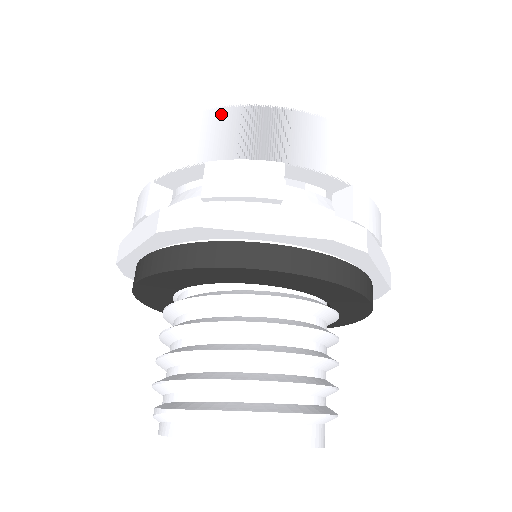
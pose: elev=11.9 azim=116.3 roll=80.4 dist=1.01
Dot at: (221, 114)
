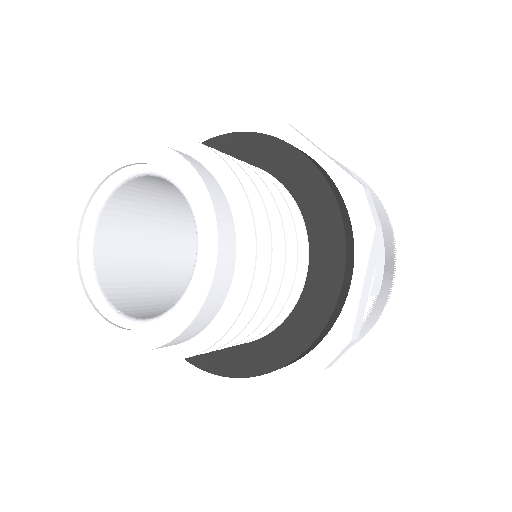
Dot at: occluded
